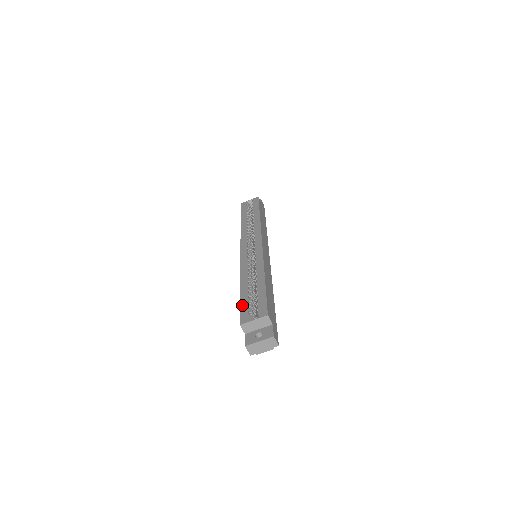
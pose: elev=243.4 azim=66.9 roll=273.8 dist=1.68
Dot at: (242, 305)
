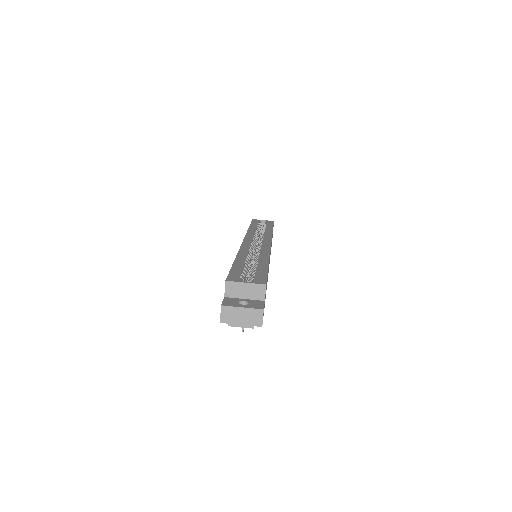
Dot at: (234, 269)
